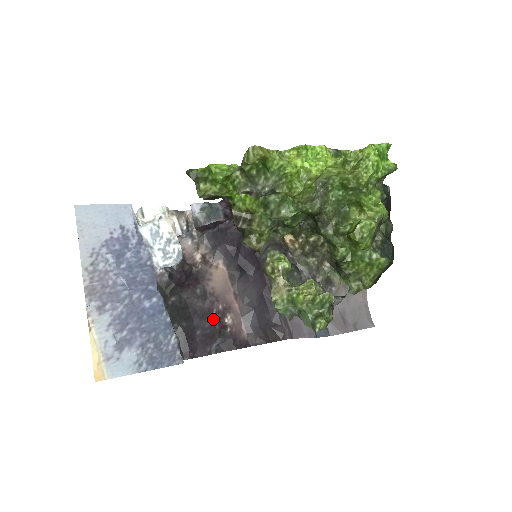
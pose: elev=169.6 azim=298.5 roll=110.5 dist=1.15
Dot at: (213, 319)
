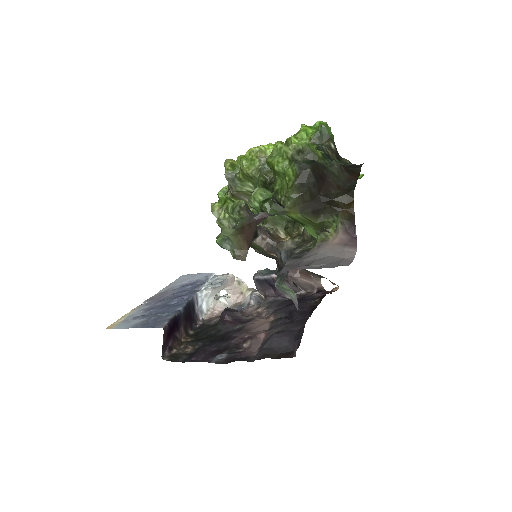
Dot at: (232, 342)
